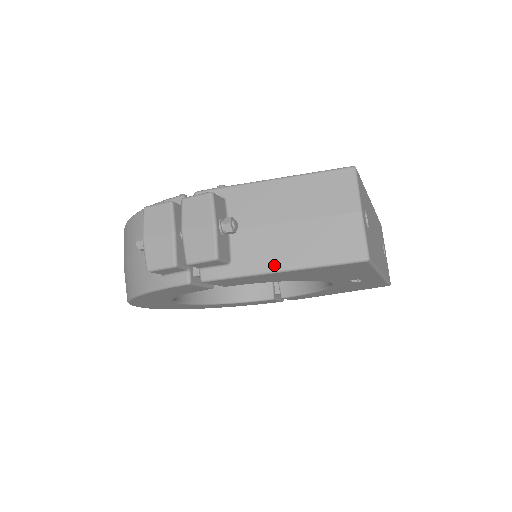
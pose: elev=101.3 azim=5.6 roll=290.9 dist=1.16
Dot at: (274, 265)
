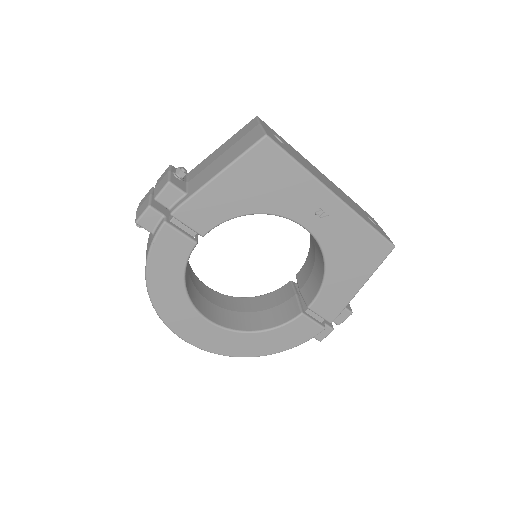
Dot at: (211, 176)
